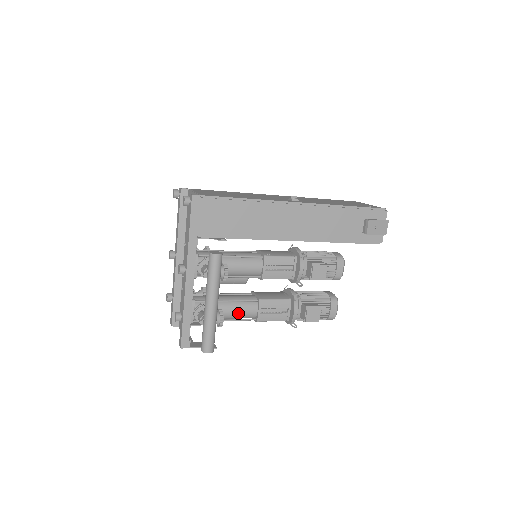
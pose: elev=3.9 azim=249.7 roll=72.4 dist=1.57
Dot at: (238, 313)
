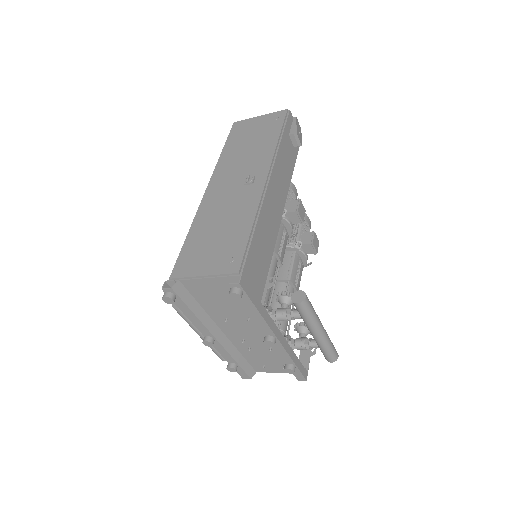
Dot at: (290, 308)
